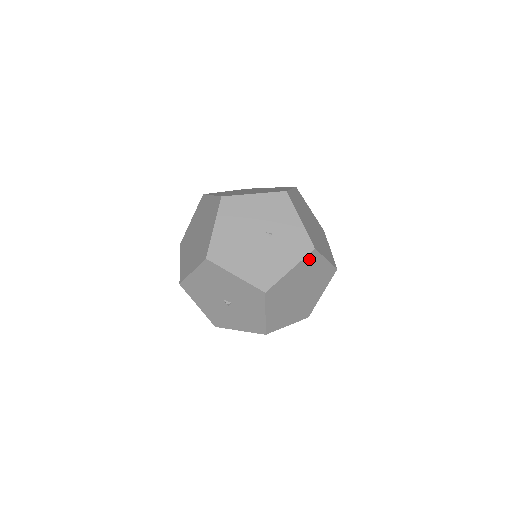
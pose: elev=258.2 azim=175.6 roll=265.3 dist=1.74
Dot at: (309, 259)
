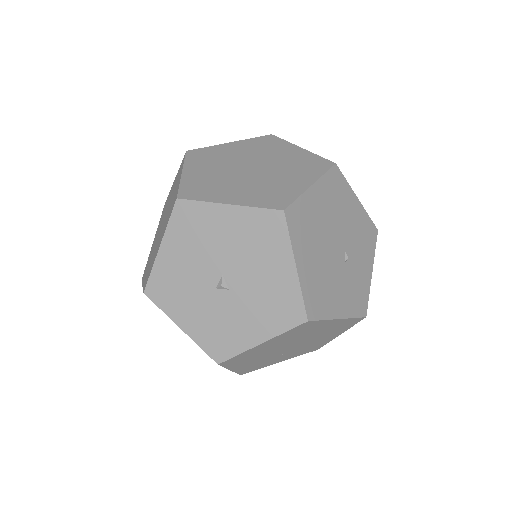
Dot at: (350, 322)
